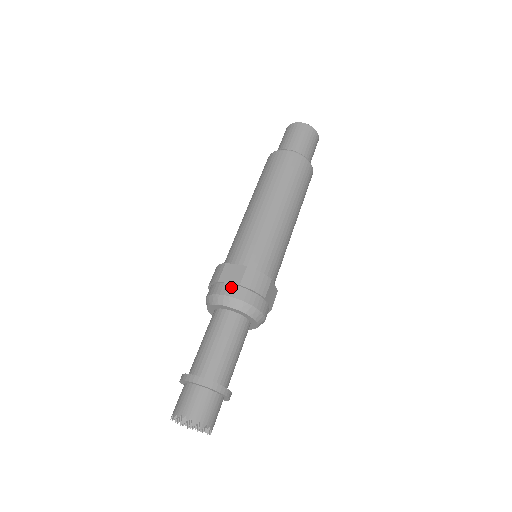
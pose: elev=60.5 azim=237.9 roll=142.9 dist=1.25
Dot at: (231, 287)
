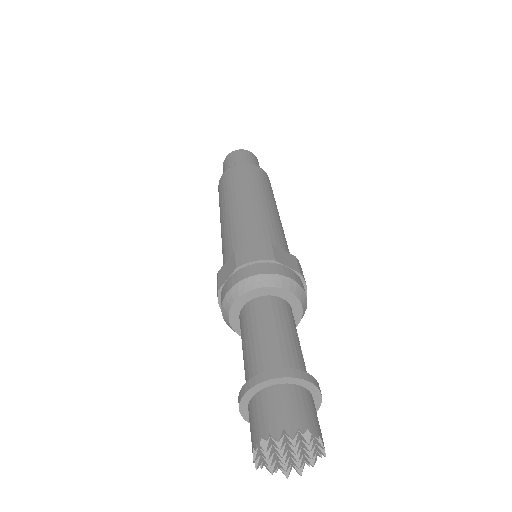
Dot at: (230, 279)
